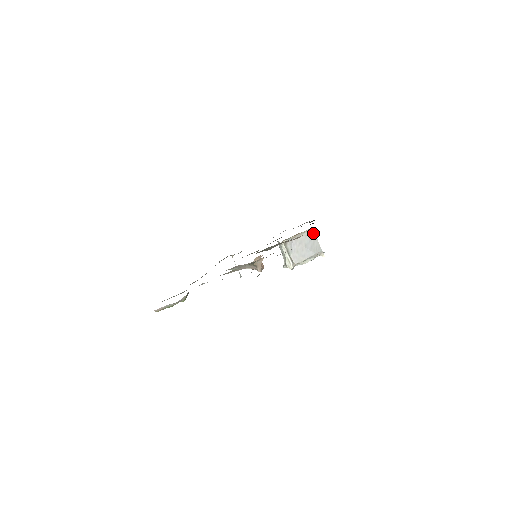
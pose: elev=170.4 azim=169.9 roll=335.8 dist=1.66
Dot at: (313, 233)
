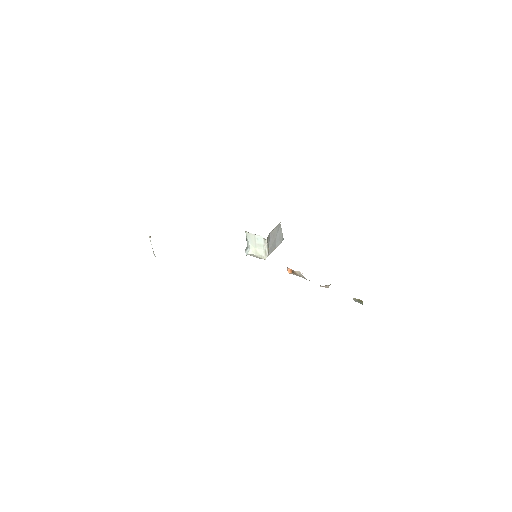
Dot at: (280, 224)
